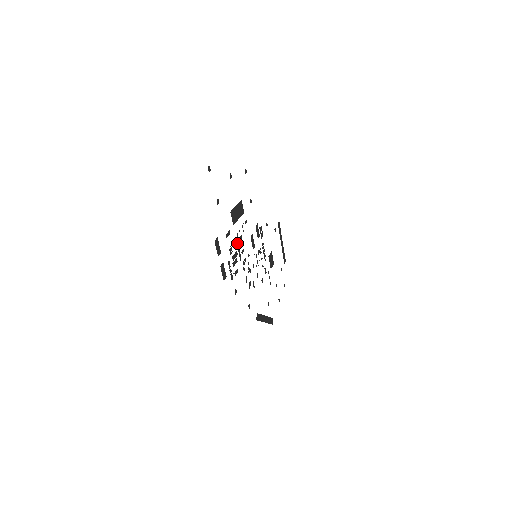
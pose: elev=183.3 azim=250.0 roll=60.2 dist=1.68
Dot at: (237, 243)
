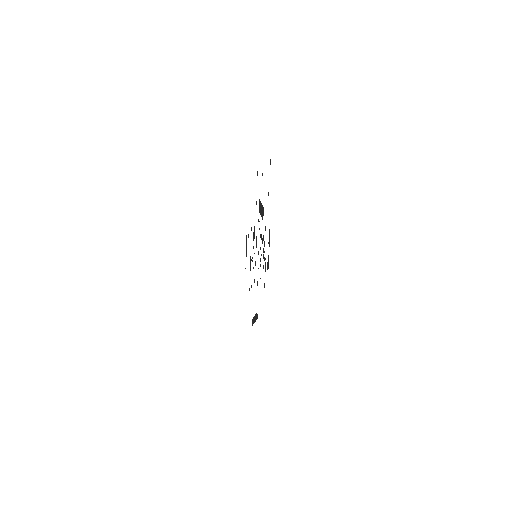
Dot at: (262, 239)
